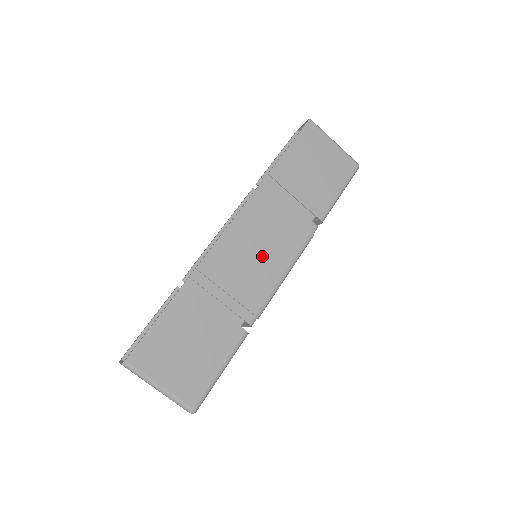
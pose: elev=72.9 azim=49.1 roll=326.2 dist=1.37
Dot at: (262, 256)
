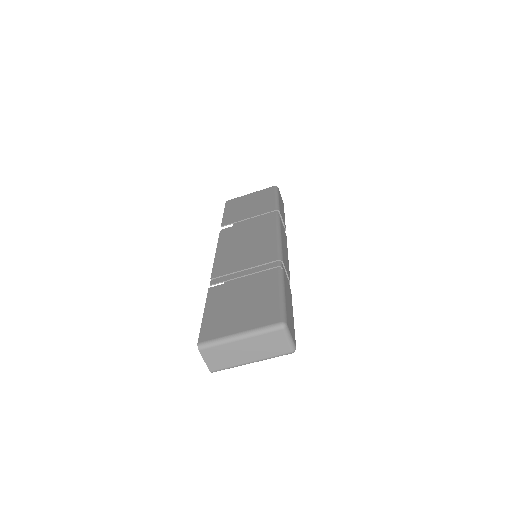
Dot at: (252, 244)
